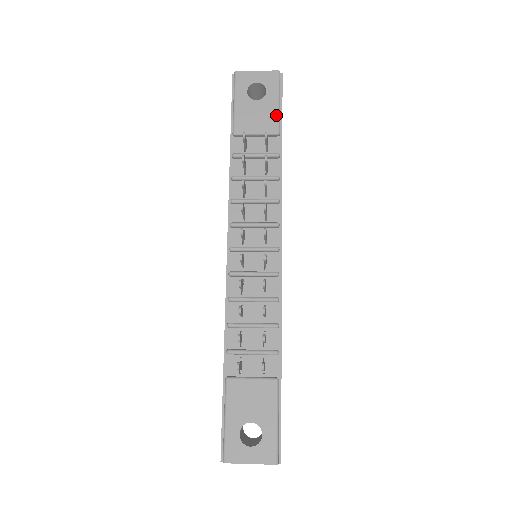
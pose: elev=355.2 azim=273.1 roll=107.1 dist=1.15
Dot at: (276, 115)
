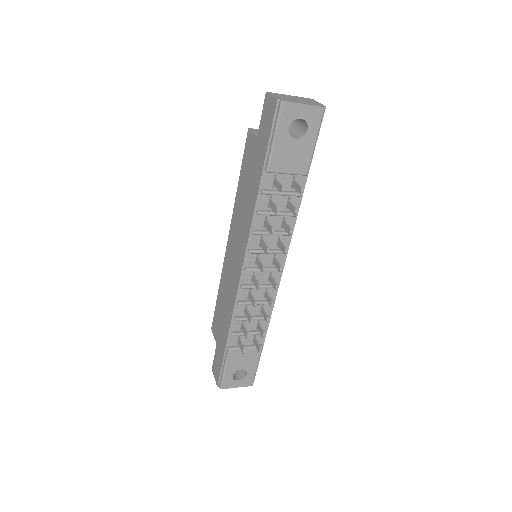
Dot at: (310, 157)
